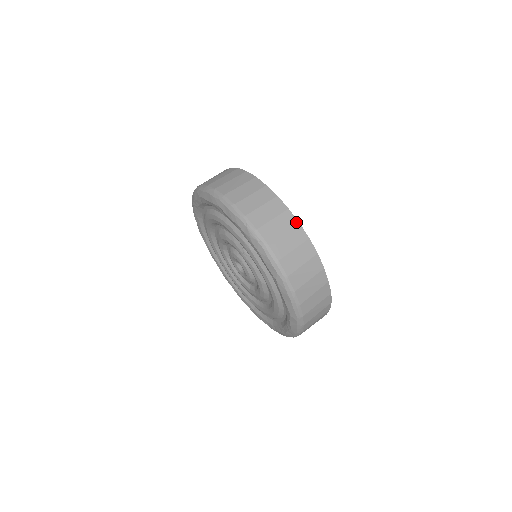
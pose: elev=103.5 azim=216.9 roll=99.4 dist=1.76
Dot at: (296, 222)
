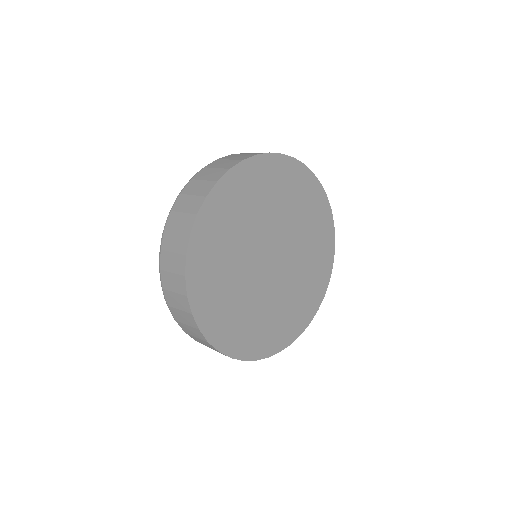
Dot at: (190, 231)
